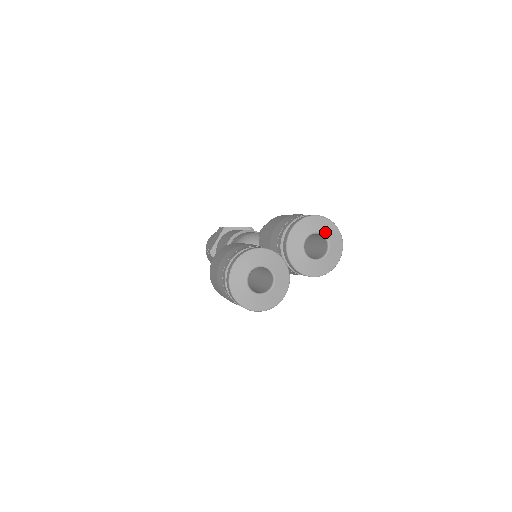
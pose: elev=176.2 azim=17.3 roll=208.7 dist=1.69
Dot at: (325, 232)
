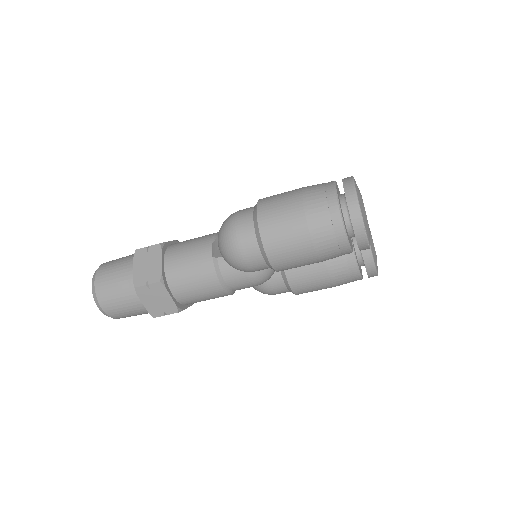
Dot at: (373, 243)
